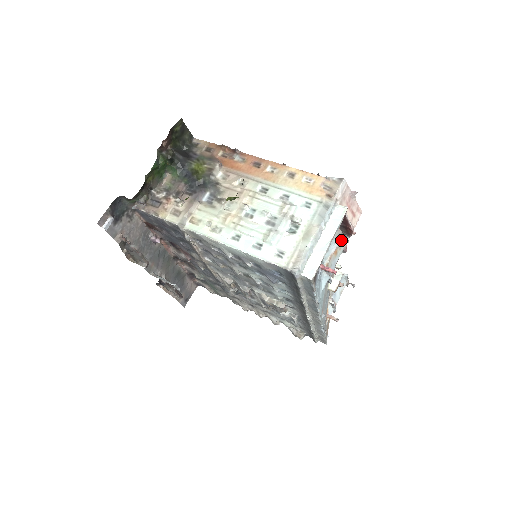
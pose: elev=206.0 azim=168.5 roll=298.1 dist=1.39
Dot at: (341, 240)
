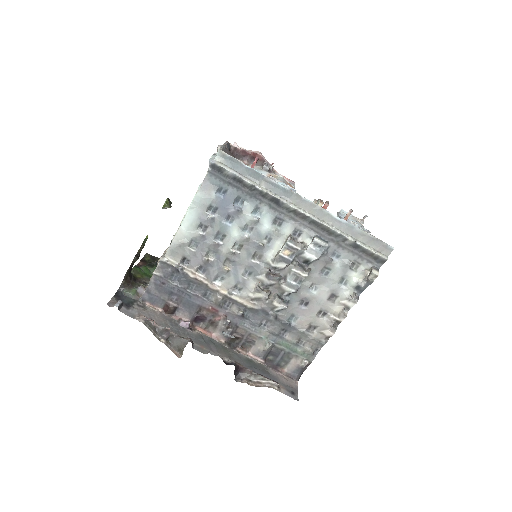
Dot at: (263, 167)
